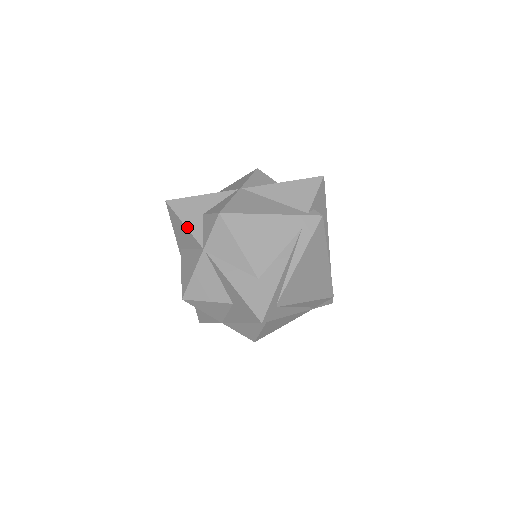
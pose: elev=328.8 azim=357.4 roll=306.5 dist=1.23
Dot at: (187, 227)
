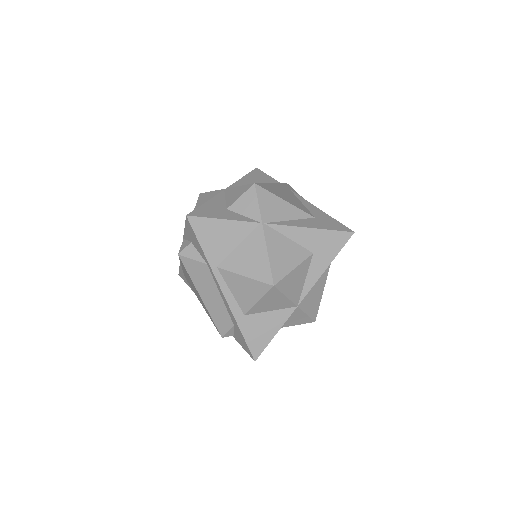
Dot at: (230, 219)
